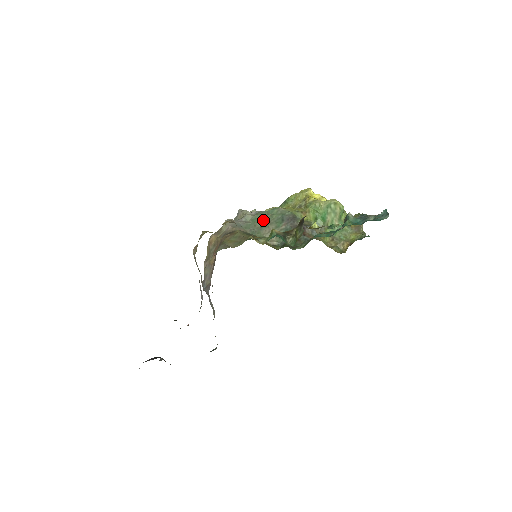
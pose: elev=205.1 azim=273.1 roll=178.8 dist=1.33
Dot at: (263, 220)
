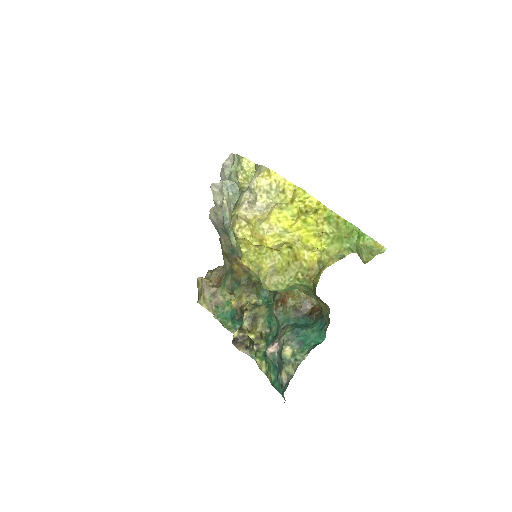
Dot at: occluded
